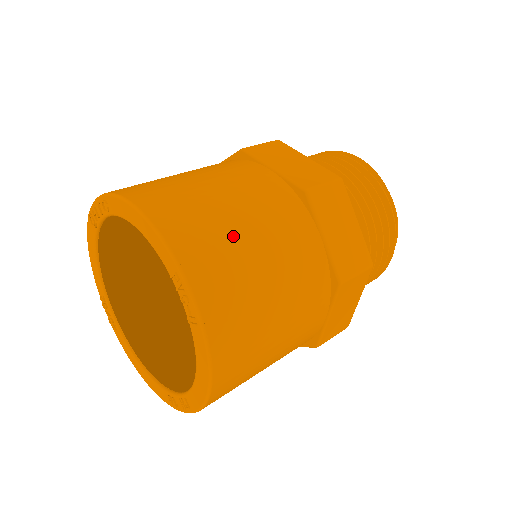
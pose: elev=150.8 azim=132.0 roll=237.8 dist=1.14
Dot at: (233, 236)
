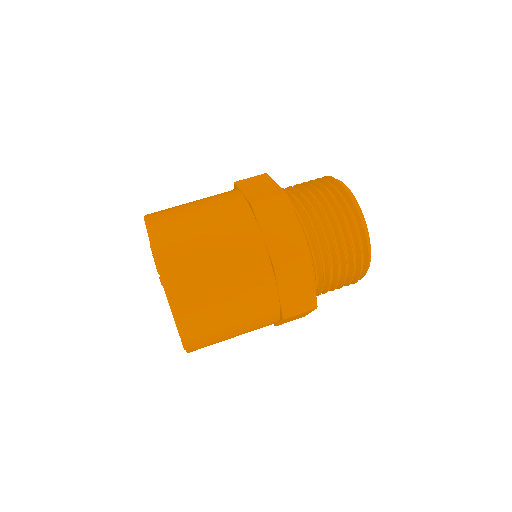
Dot at: (223, 336)
